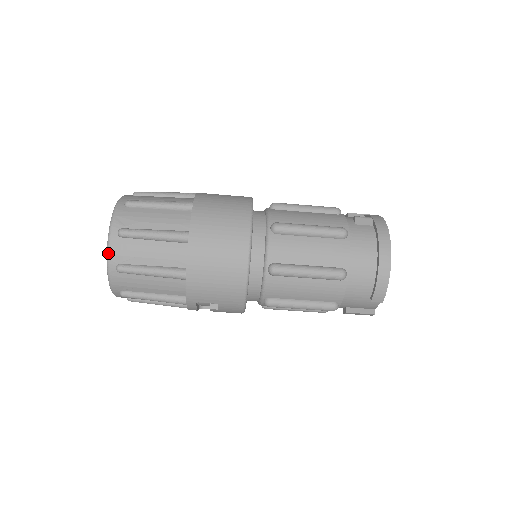
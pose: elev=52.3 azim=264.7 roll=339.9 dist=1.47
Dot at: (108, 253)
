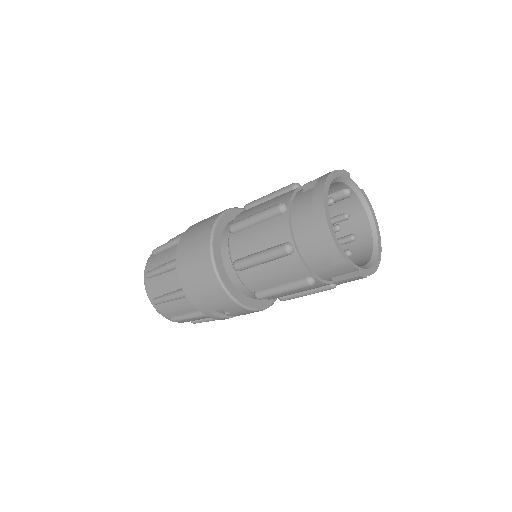
Dot at: occluded
